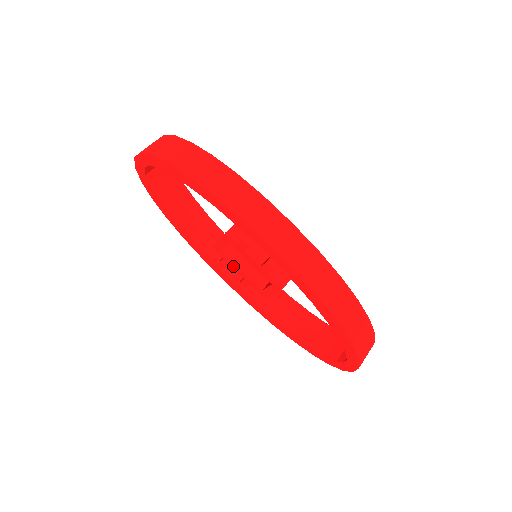
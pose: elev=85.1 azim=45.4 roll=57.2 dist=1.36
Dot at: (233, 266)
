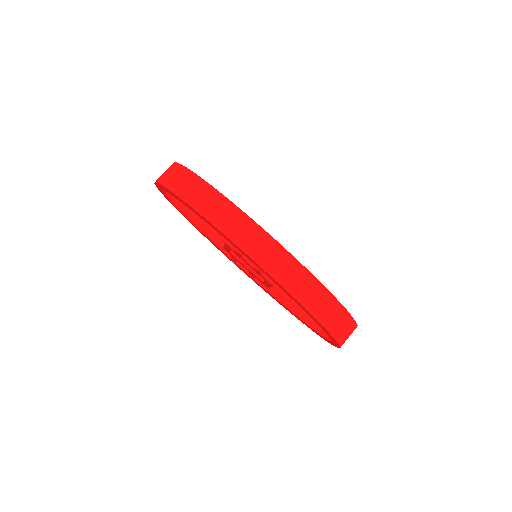
Dot at: (240, 263)
